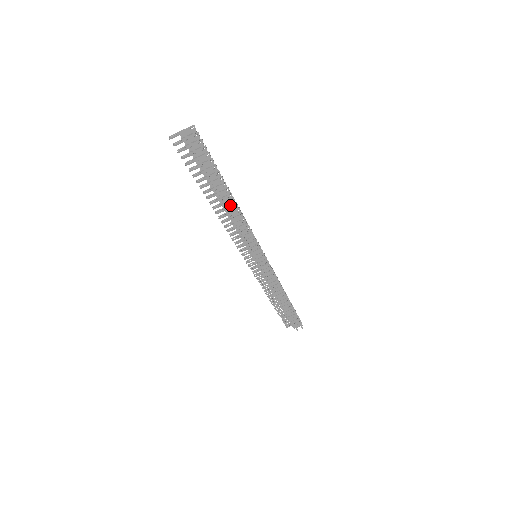
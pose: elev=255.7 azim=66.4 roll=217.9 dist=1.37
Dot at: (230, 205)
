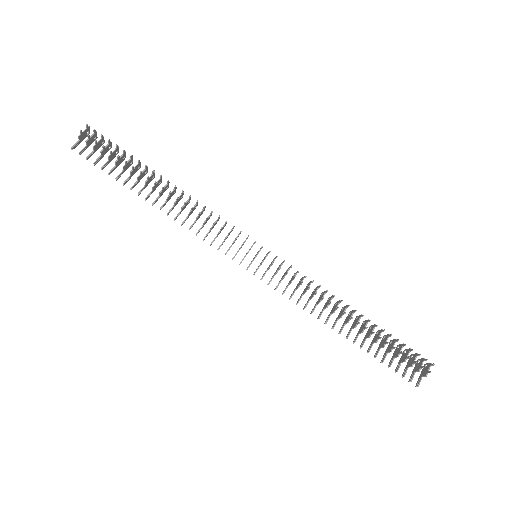
Dot at: (172, 191)
